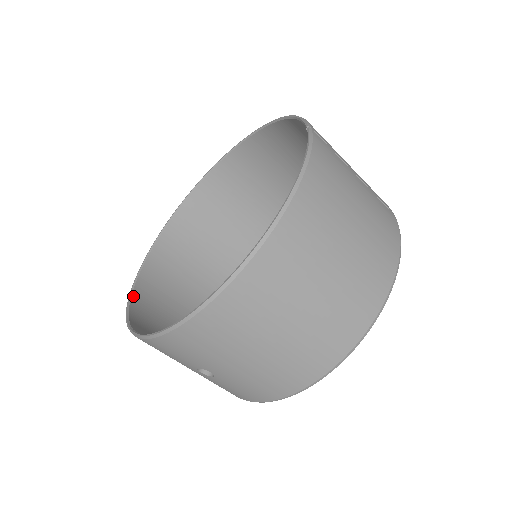
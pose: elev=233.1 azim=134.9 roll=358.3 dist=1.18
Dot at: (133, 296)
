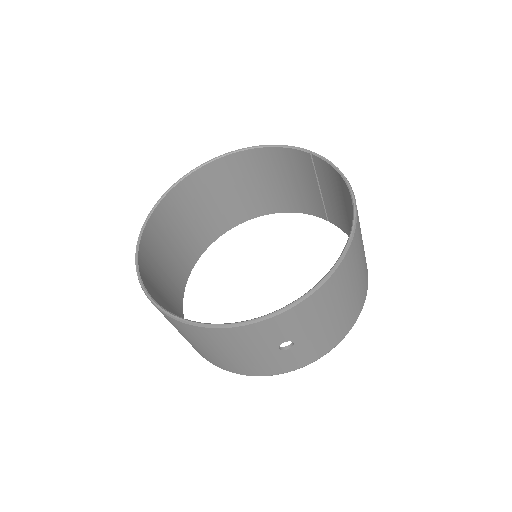
Dot at: occluded
